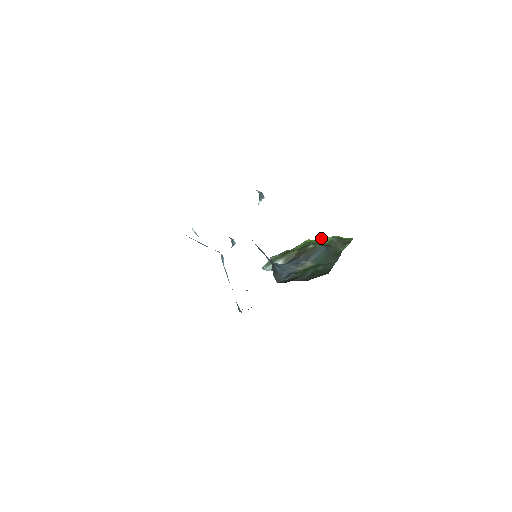
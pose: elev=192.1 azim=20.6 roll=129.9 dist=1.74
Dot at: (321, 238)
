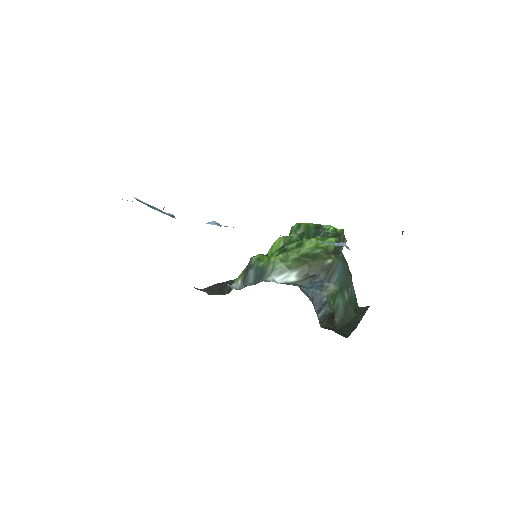
Dot at: (328, 239)
